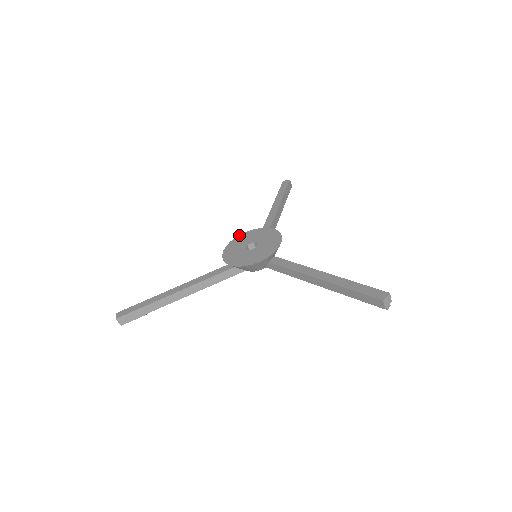
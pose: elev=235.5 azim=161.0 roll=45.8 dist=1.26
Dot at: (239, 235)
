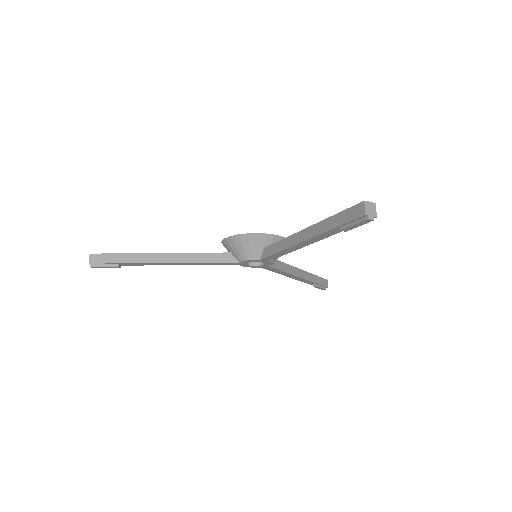
Dot at: occluded
